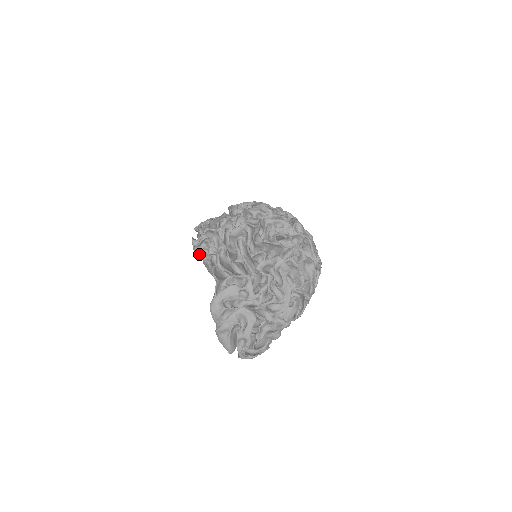
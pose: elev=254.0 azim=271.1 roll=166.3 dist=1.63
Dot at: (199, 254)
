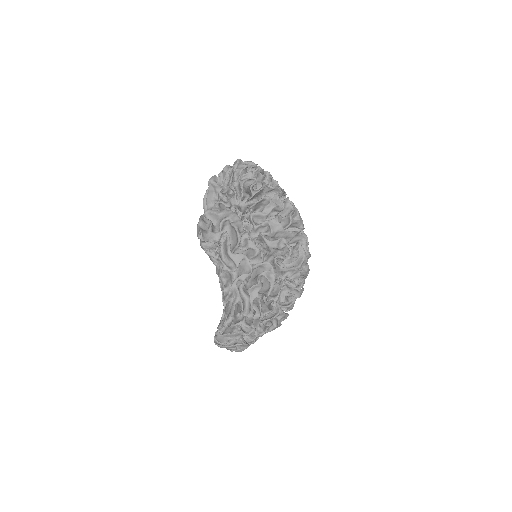
Dot at: occluded
